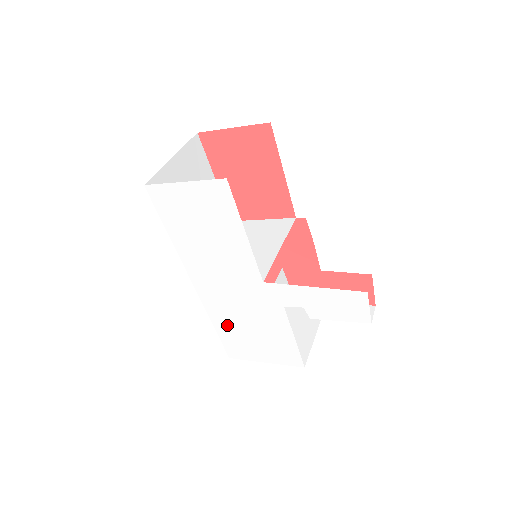
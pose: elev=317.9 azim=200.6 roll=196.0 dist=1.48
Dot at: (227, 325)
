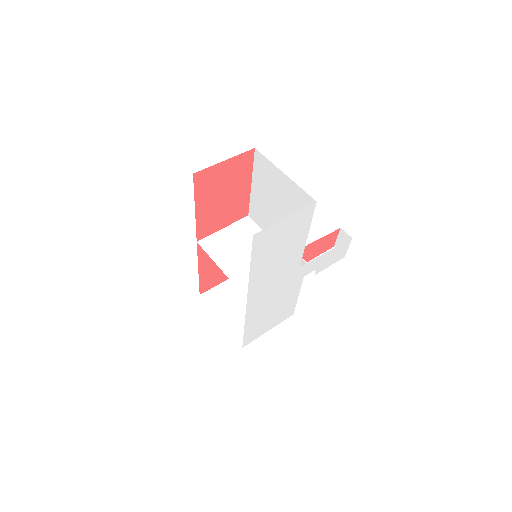
Dot at: (256, 319)
